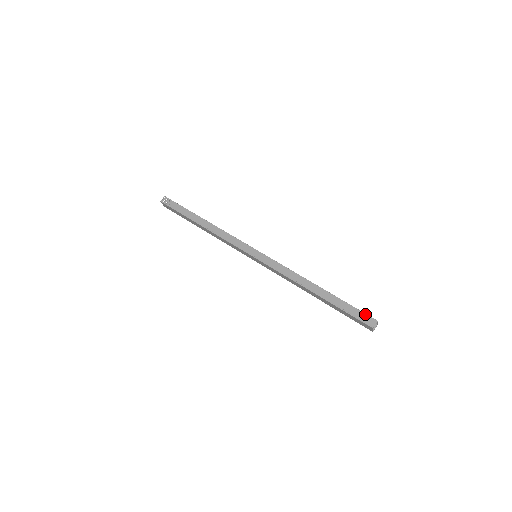
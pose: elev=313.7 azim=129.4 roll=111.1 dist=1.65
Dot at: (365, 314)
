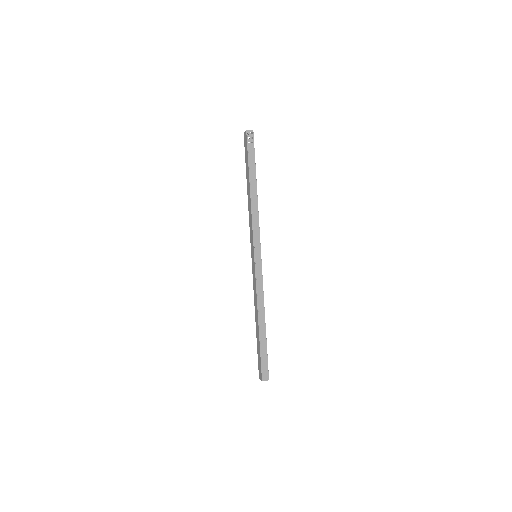
Dot at: occluded
